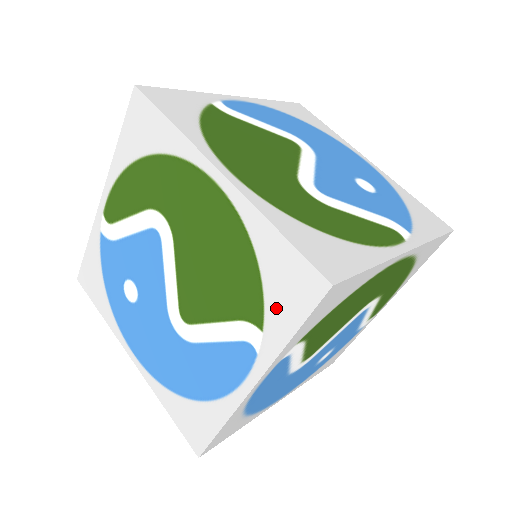
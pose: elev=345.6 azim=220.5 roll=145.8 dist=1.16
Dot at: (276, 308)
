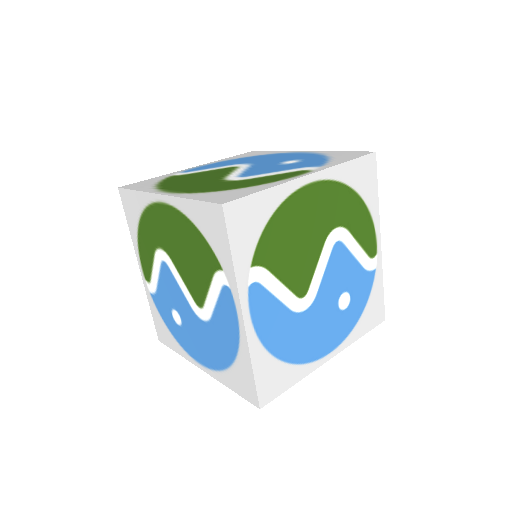
Dot at: (217, 247)
